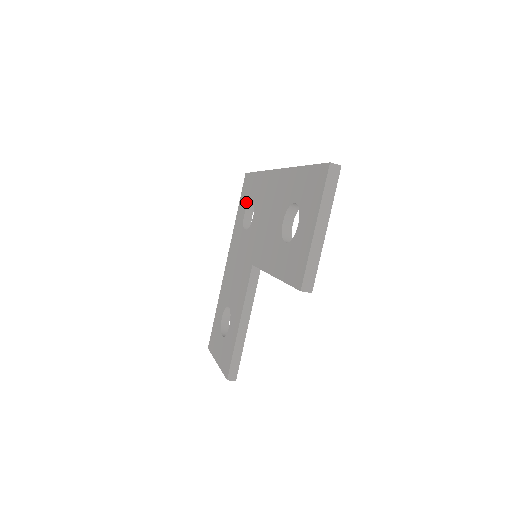
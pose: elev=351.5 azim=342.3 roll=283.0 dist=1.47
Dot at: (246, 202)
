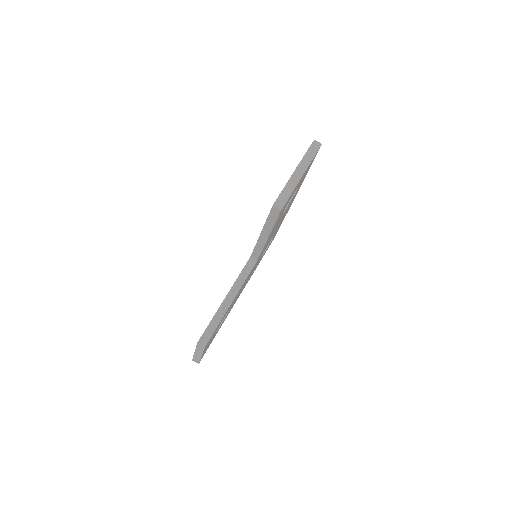
Dot at: occluded
